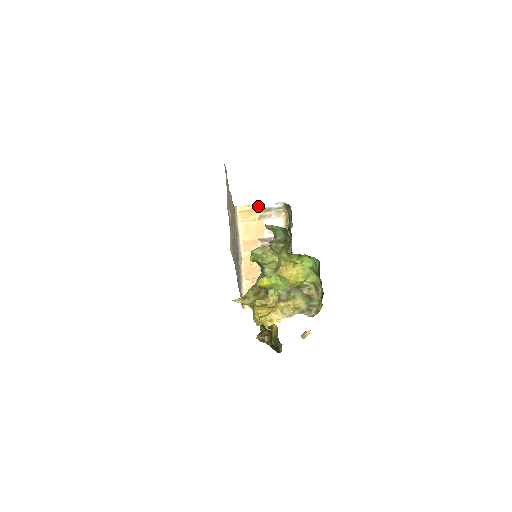
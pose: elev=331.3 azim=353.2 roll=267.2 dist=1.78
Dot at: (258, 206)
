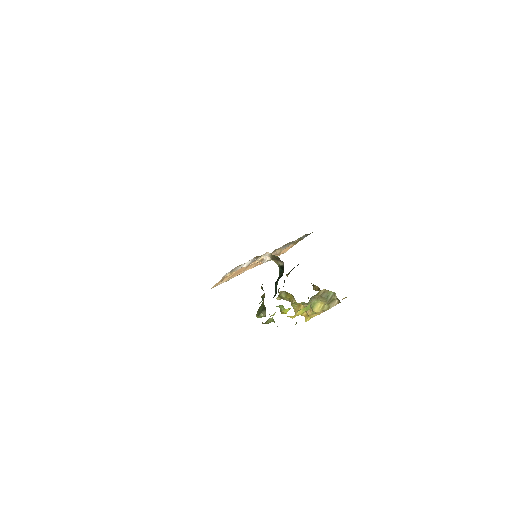
Dot at: (221, 279)
